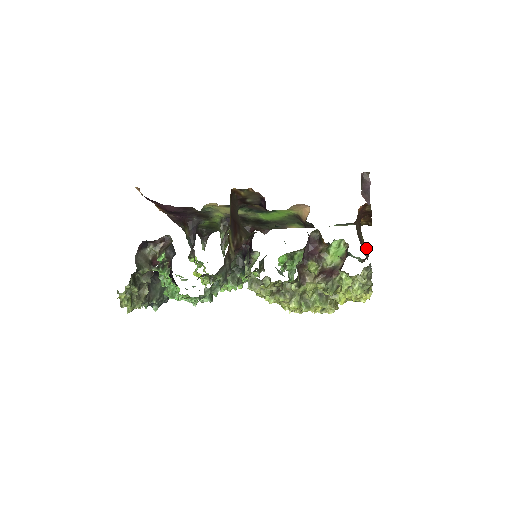
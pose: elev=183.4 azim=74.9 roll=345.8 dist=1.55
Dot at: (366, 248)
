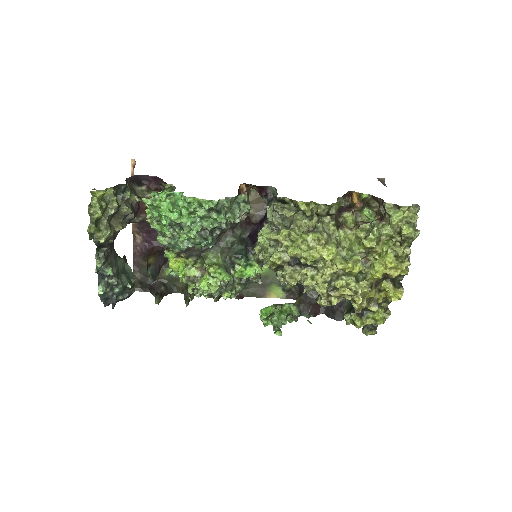
Dot at: occluded
